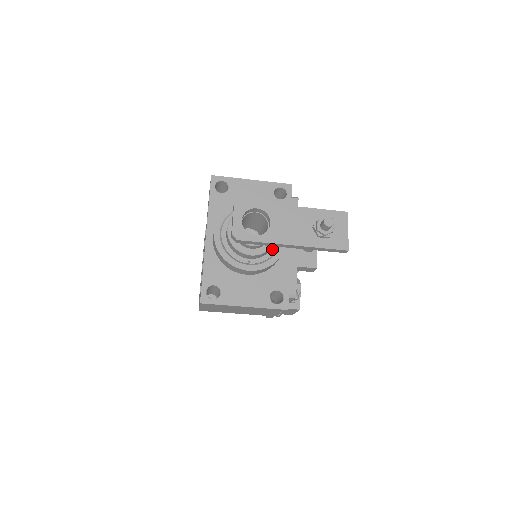
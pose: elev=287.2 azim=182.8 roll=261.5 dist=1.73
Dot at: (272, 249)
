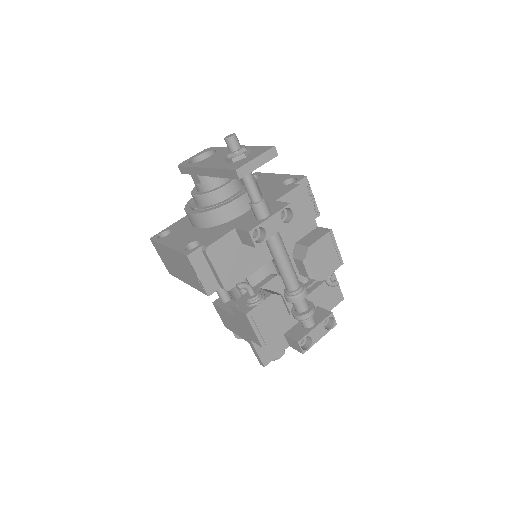
Dot at: (221, 202)
